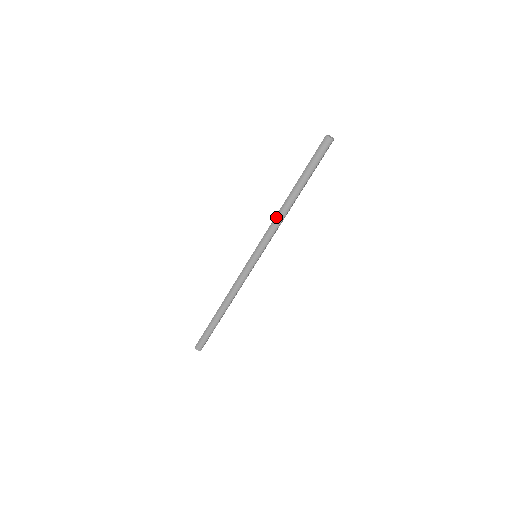
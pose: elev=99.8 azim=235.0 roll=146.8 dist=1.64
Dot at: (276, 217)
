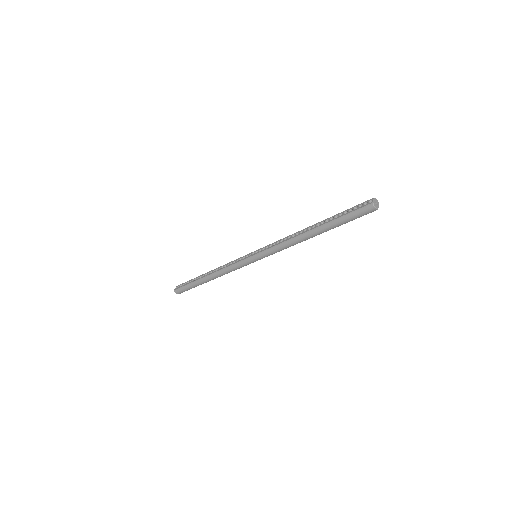
Dot at: (289, 241)
